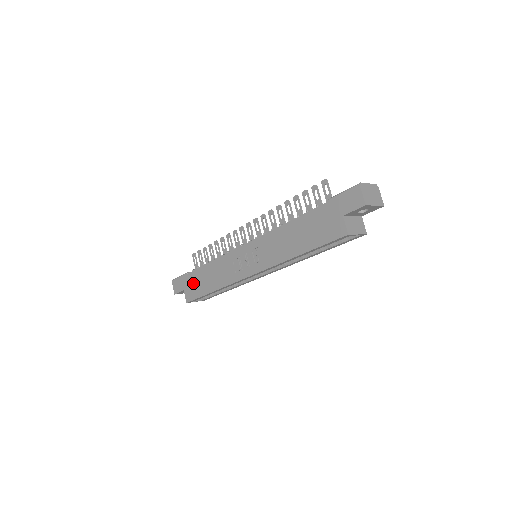
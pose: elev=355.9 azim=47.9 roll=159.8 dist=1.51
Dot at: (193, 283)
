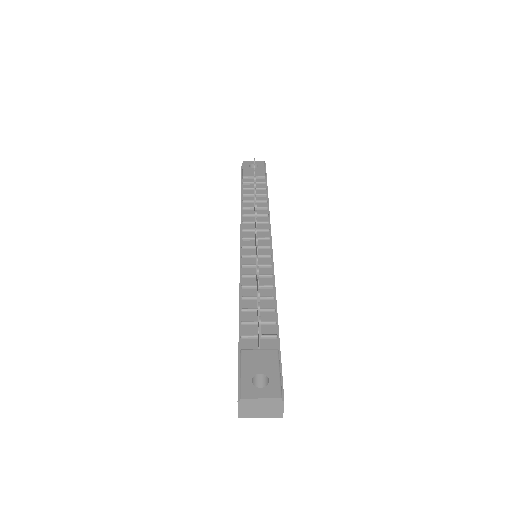
Dot at: occluded
